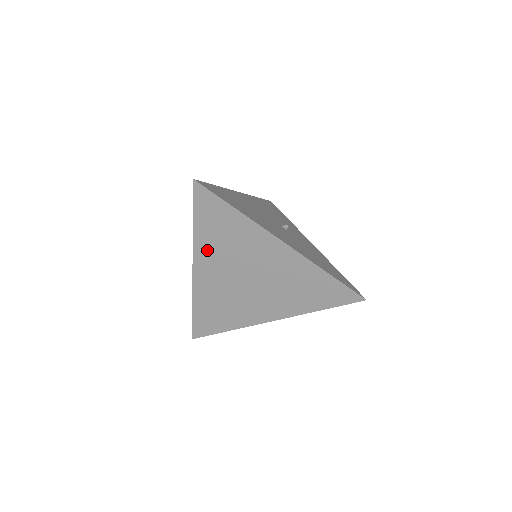
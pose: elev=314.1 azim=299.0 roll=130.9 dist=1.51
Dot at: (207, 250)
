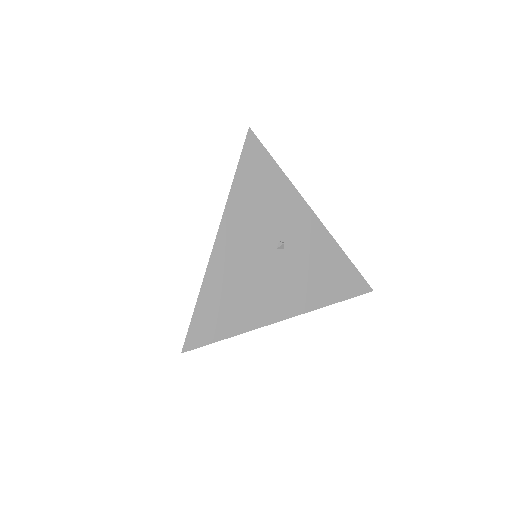
Dot at: occluded
